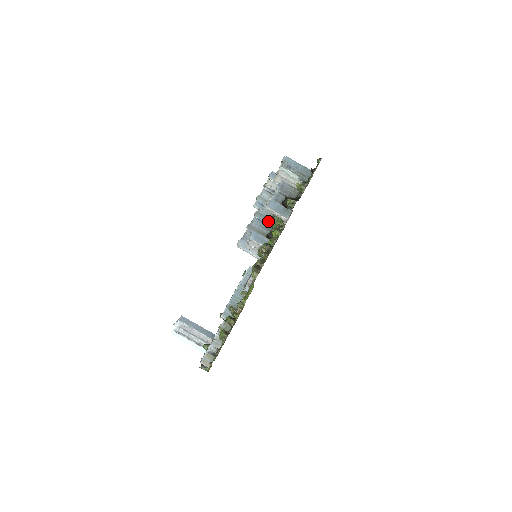
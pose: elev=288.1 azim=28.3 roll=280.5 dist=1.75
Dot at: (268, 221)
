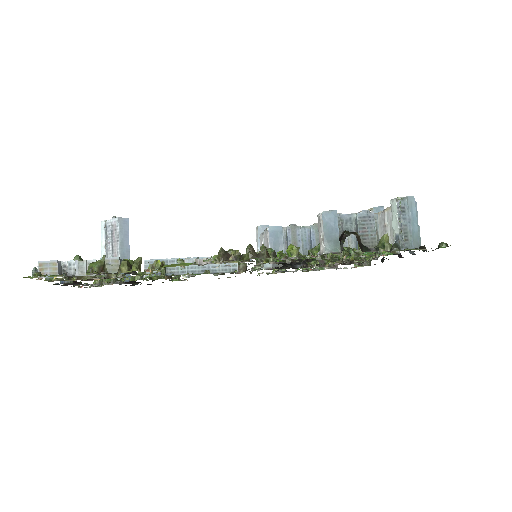
Dot at: occluded
